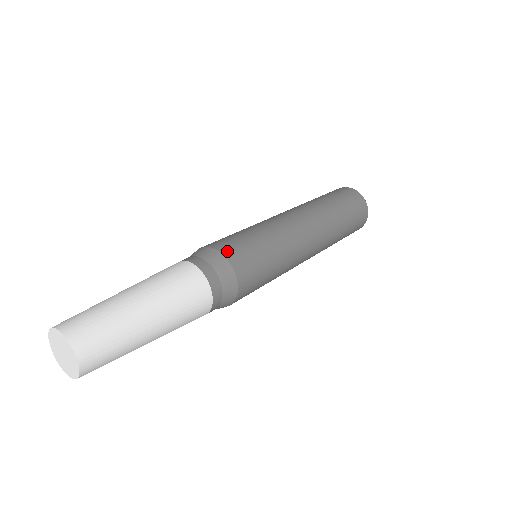
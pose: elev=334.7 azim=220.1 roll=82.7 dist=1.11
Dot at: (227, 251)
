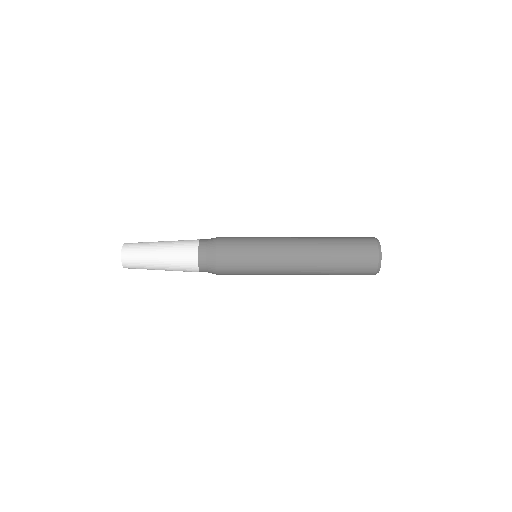
Dot at: (220, 255)
